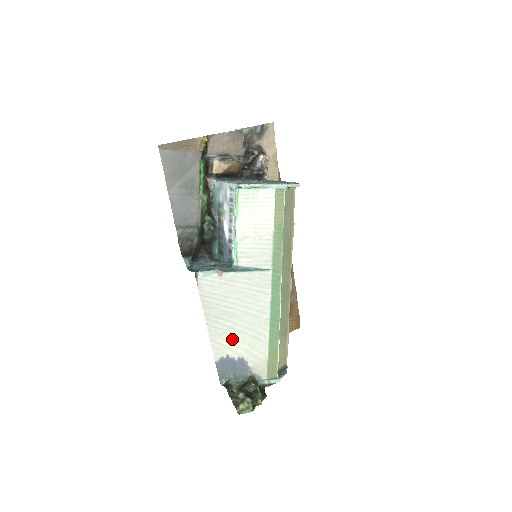
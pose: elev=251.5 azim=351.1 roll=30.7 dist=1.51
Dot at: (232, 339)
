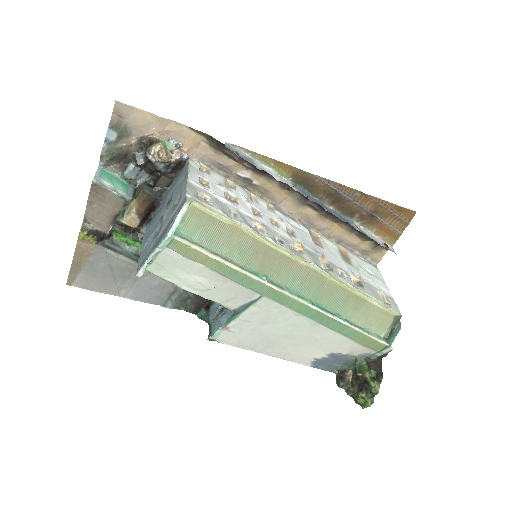
Dot at: (303, 350)
